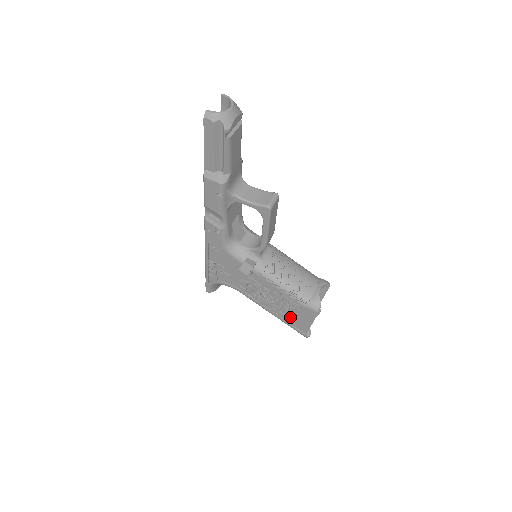
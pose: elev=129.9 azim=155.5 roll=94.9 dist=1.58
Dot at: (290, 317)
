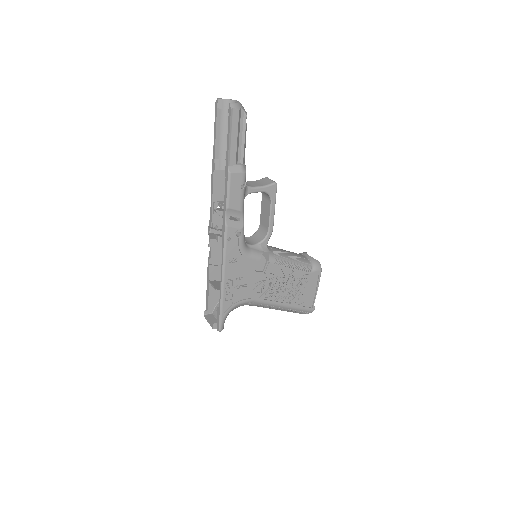
Dot at: (300, 296)
